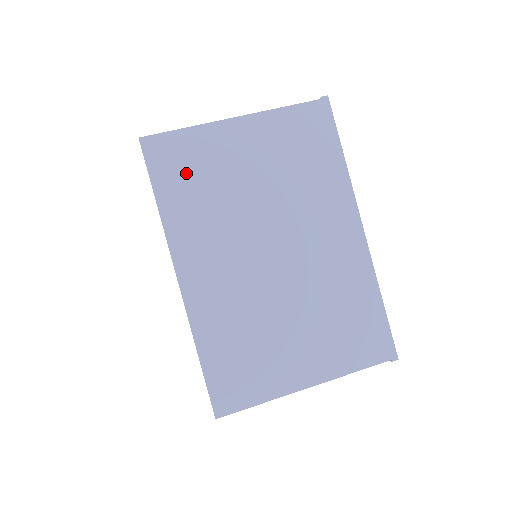
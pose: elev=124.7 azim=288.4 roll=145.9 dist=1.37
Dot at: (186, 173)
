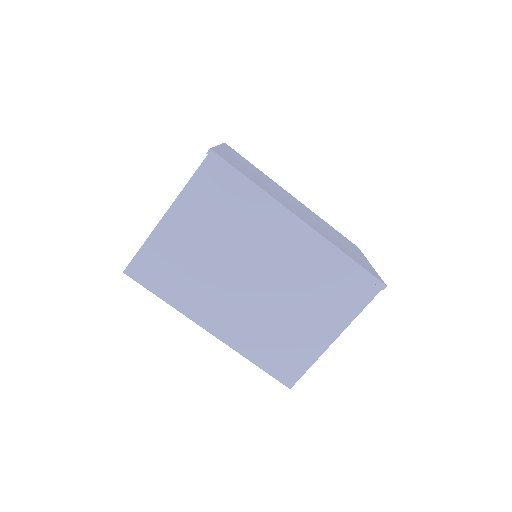
Dot at: (165, 272)
